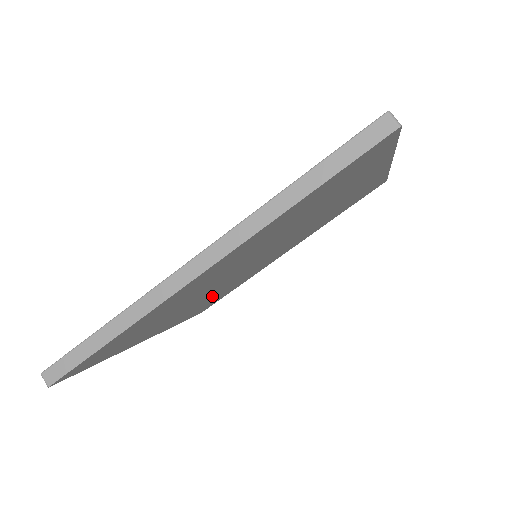
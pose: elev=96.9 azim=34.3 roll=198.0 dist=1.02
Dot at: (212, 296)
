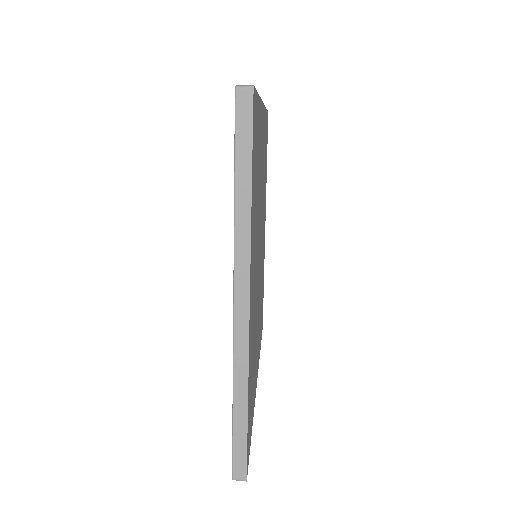
Dot at: occluded
